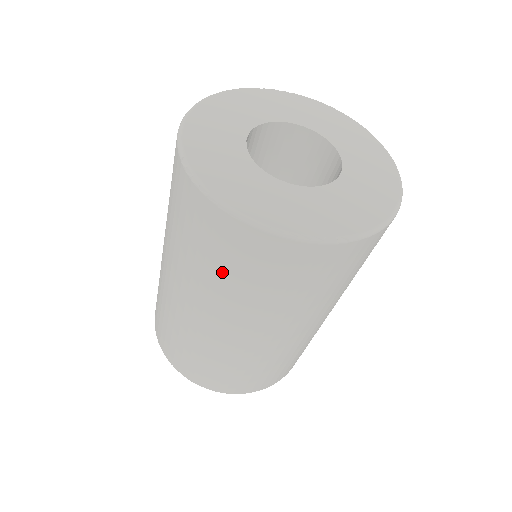
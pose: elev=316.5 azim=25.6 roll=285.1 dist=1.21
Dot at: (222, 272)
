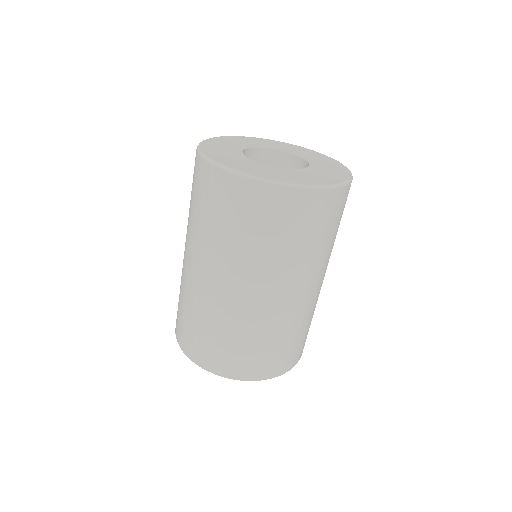
Dot at: (194, 205)
